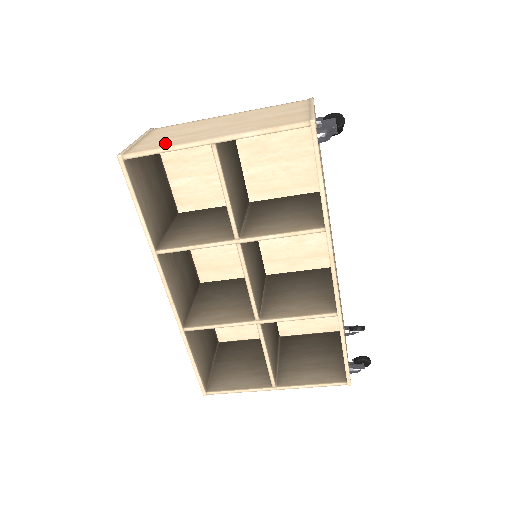
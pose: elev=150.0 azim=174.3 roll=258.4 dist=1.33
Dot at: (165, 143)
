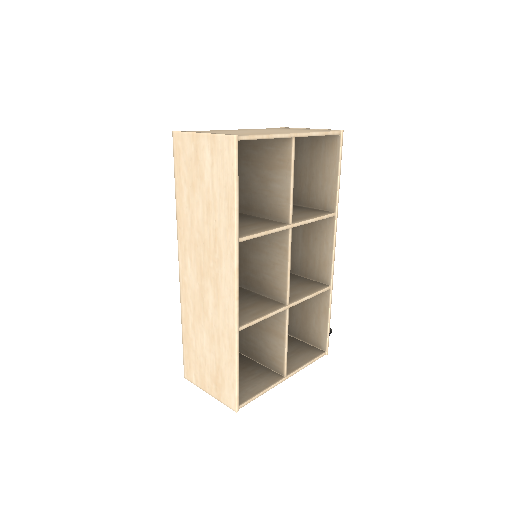
Dot at: occluded
